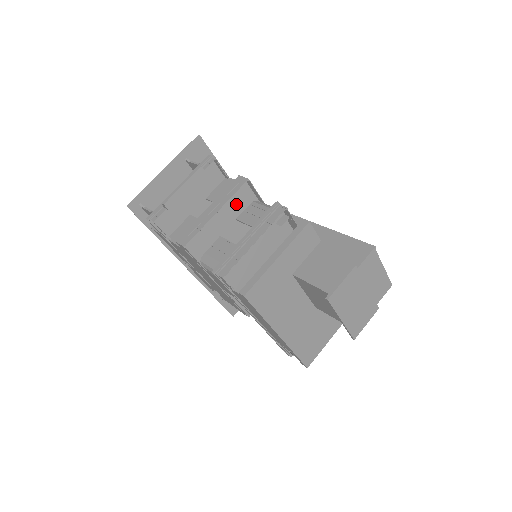
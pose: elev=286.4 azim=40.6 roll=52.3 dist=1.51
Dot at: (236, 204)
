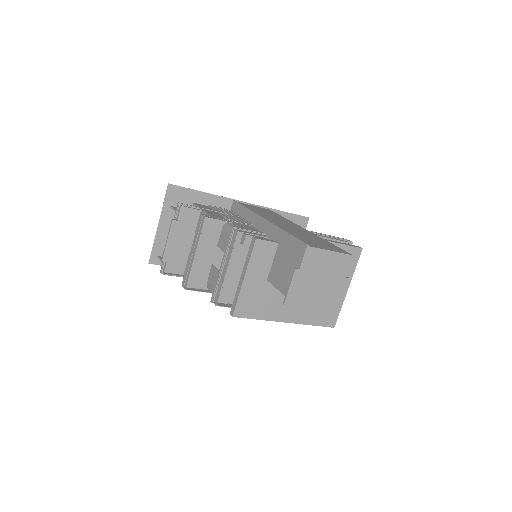
Dot at: (210, 236)
